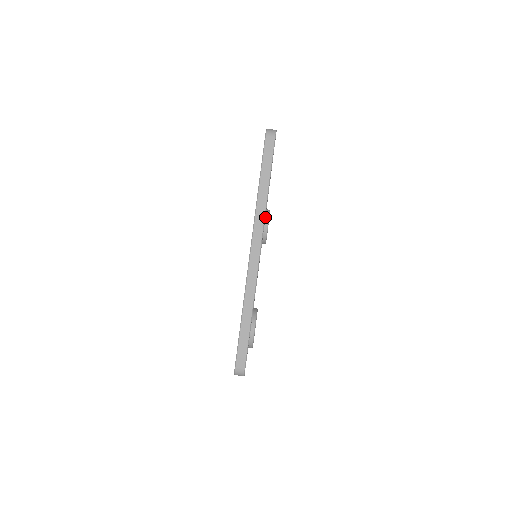
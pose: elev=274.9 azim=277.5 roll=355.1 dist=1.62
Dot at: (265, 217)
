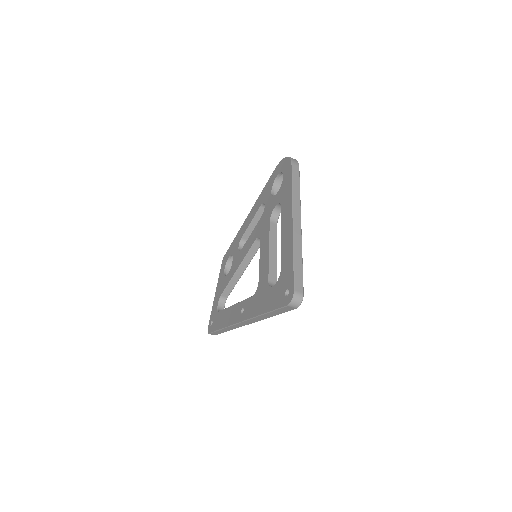
Dot at: occluded
